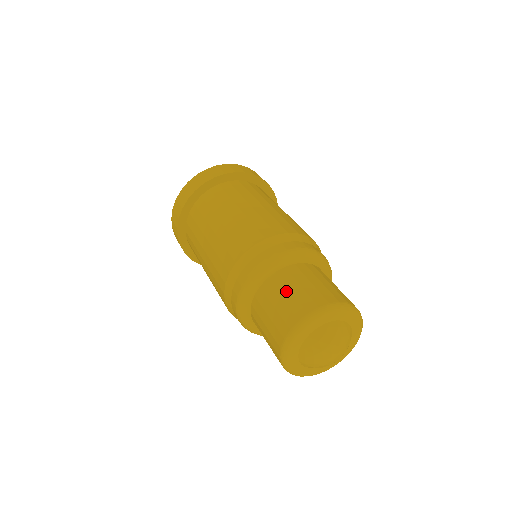
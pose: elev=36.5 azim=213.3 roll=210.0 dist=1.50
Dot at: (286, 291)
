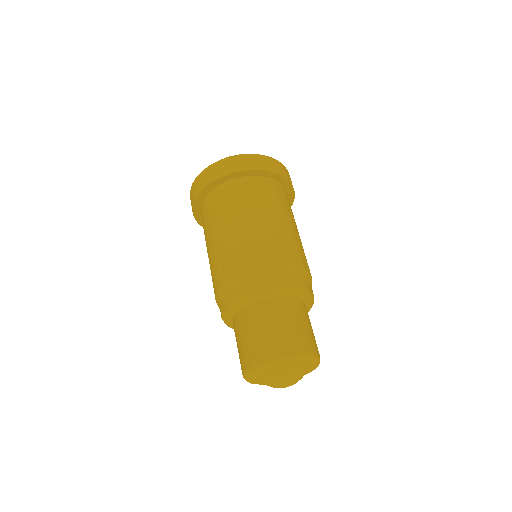
Dot at: (268, 325)
